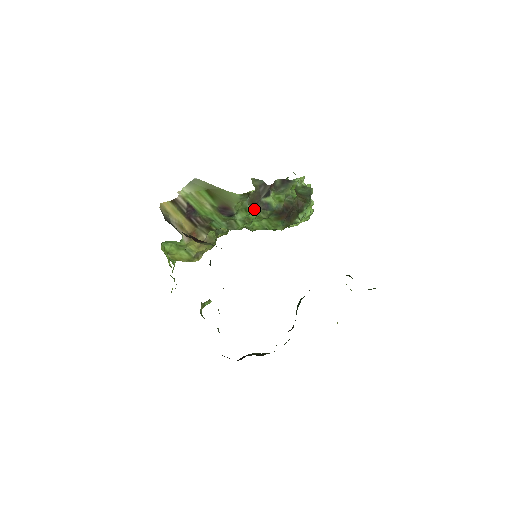
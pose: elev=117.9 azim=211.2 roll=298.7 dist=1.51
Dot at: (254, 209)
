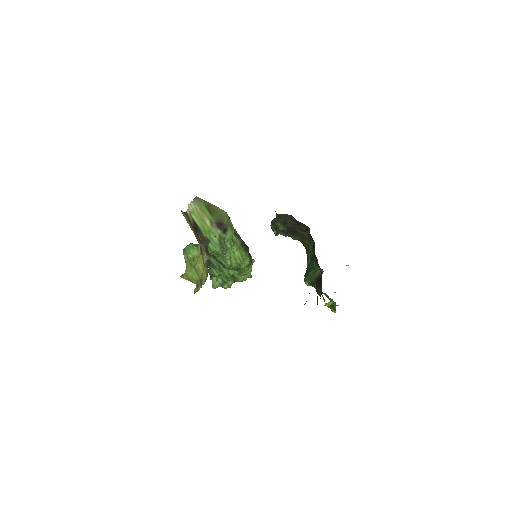
Dot at: (233, 235)
